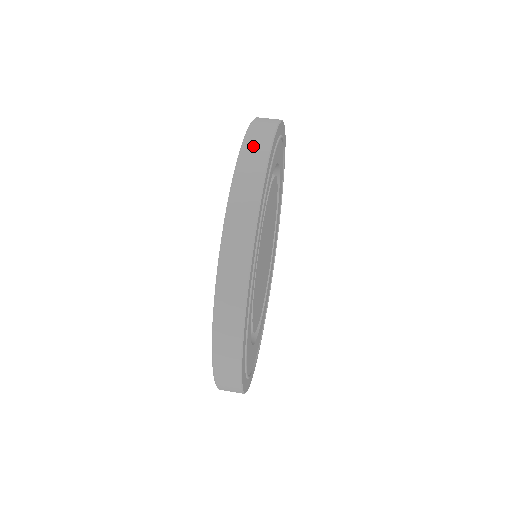
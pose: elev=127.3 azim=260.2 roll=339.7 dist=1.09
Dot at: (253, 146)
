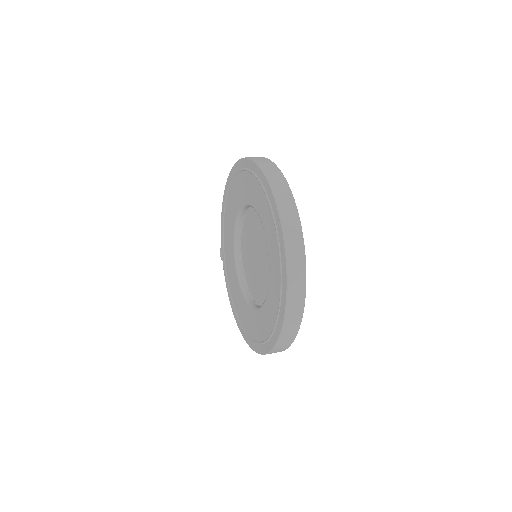
Dot at: (287, 213)
